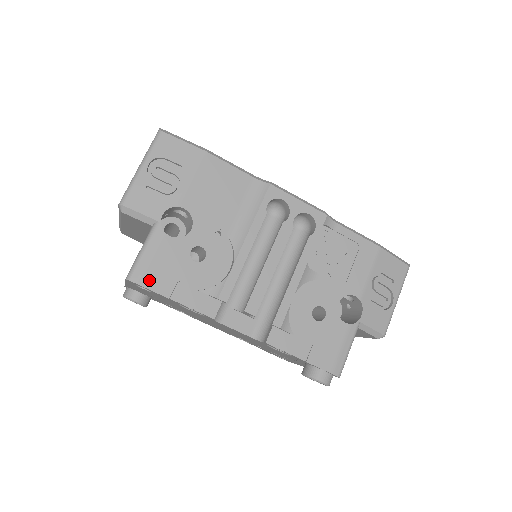
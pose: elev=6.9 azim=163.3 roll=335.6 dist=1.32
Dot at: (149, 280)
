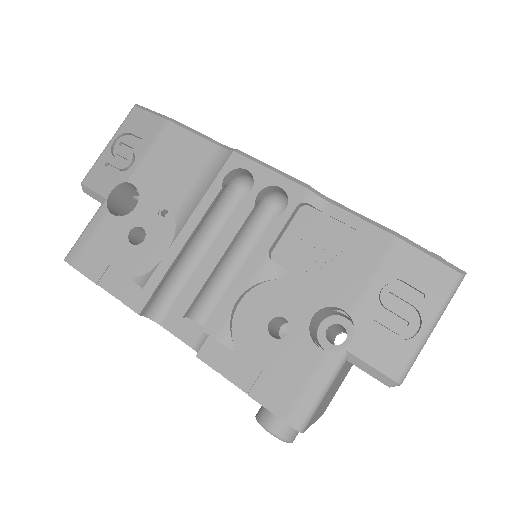
Dot at: (81, 261)
